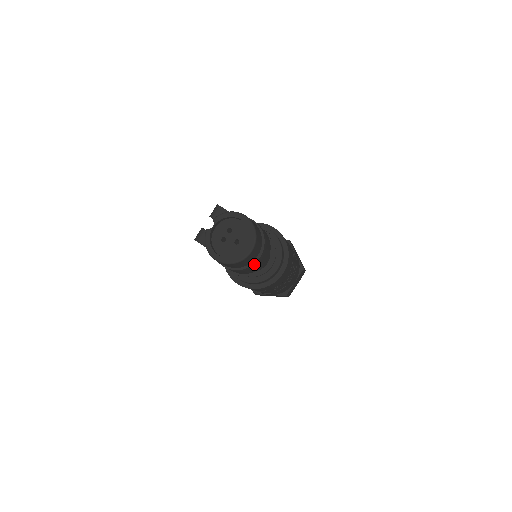
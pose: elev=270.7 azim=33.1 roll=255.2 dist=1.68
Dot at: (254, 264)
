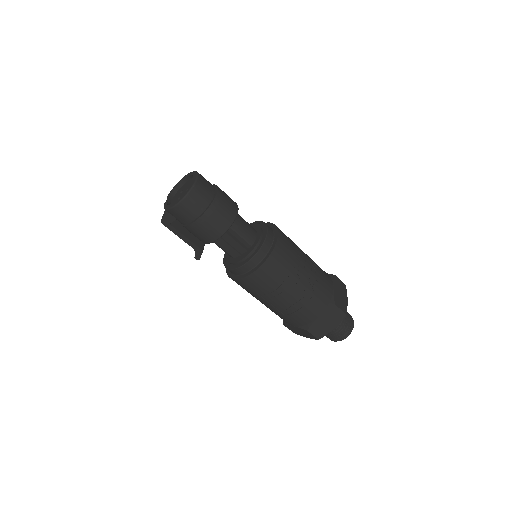
Dot at: (215, 201)
